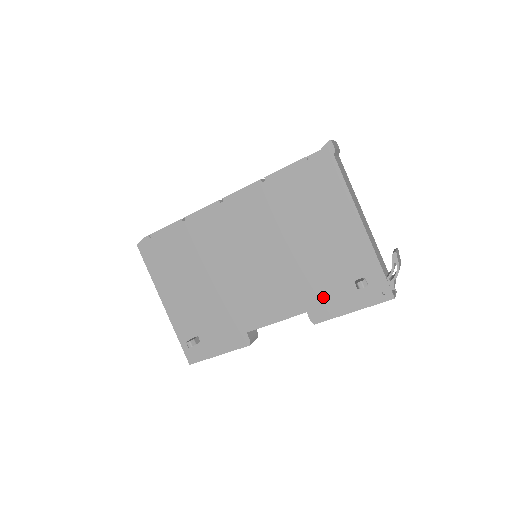
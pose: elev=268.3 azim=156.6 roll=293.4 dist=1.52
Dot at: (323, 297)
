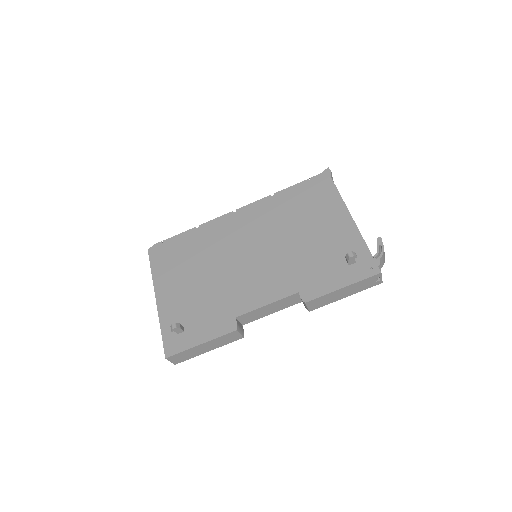
Dot at: (315, 277)
